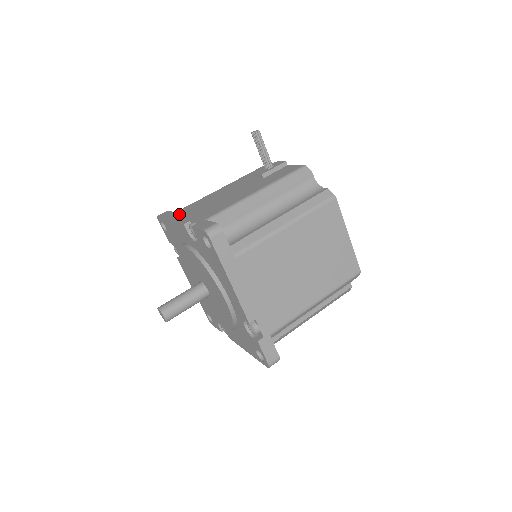
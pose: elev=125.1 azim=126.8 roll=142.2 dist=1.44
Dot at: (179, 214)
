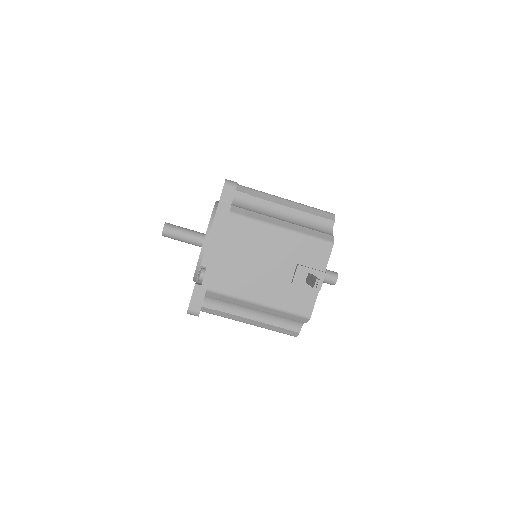
Dot at: (222, 229)
